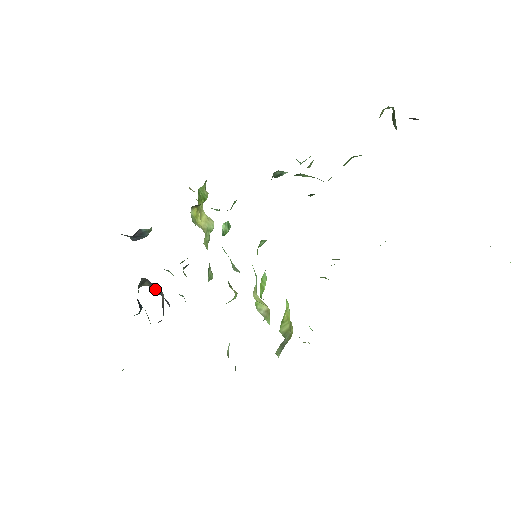
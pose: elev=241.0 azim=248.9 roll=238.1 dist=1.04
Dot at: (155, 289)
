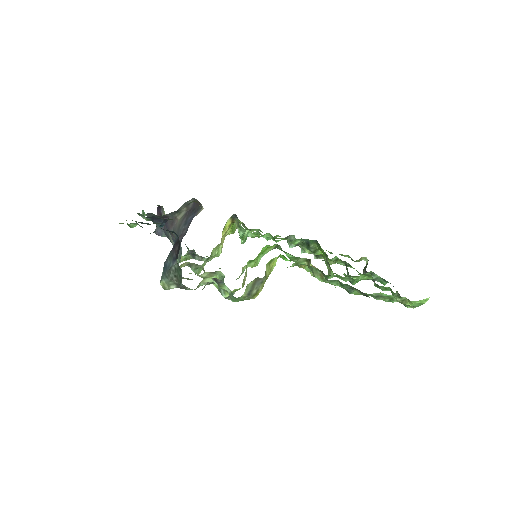
Dot at: (183, 222)
